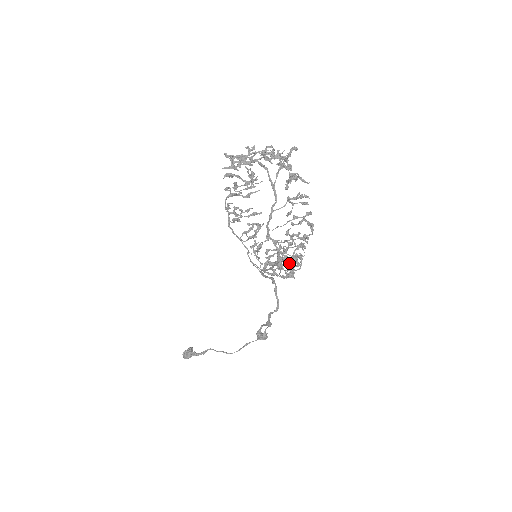
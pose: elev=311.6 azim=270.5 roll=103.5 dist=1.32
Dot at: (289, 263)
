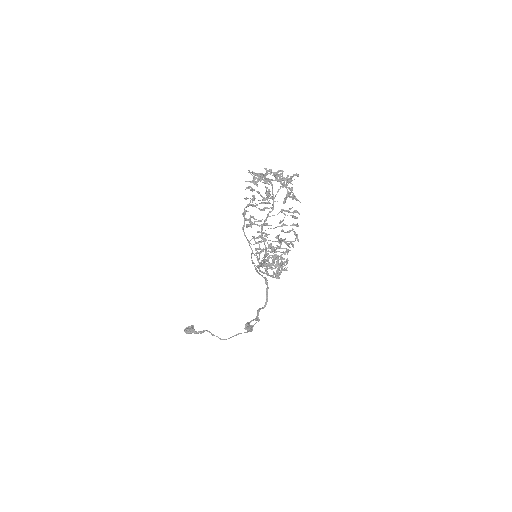
Dot at: occluded
